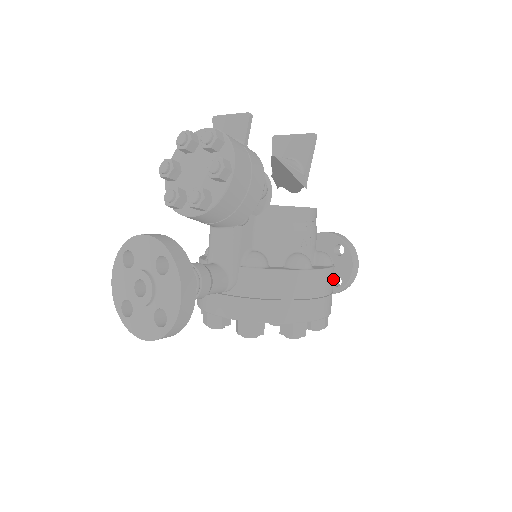
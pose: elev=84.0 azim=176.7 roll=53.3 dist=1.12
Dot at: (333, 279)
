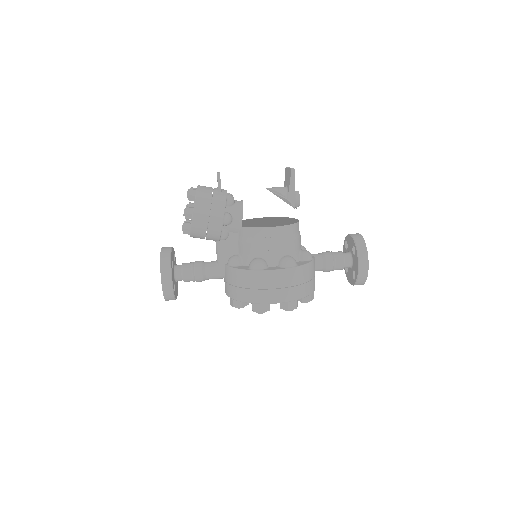
Dot at: (295, 276)
